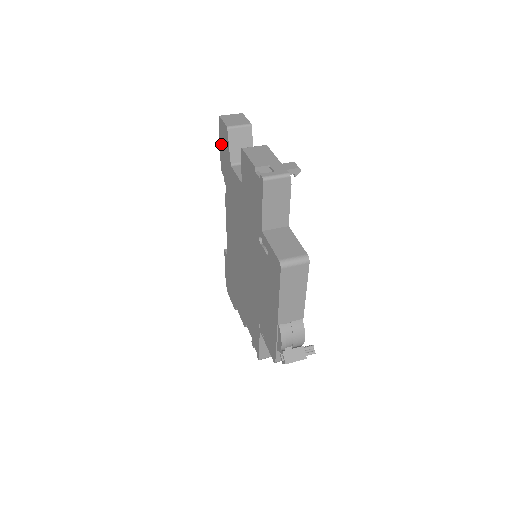
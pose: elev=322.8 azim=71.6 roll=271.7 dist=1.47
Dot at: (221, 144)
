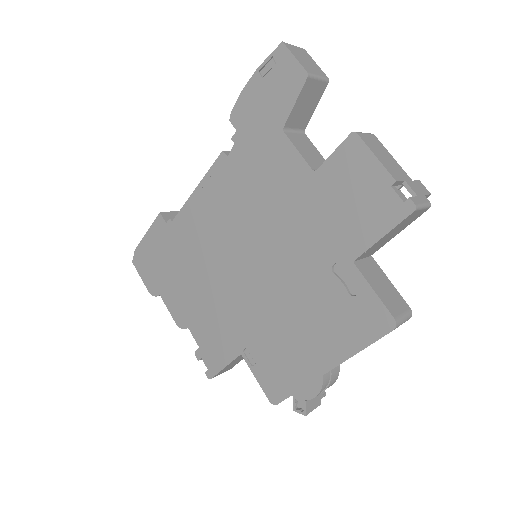
Dot at: (260, 83)
